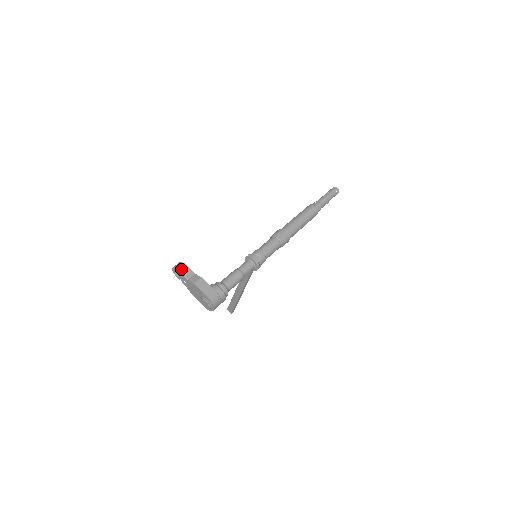
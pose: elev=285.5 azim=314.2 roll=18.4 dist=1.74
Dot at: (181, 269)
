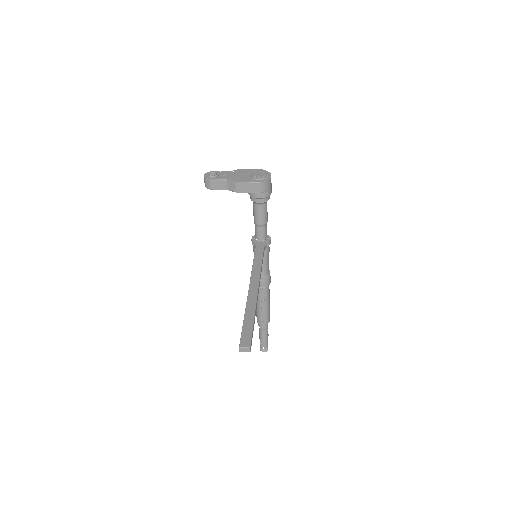
Dot at: occluded
